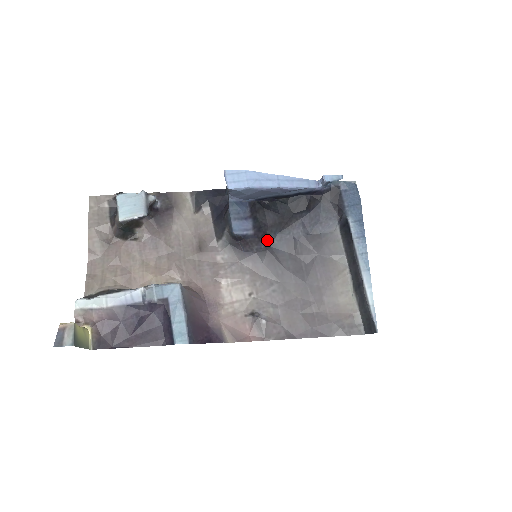
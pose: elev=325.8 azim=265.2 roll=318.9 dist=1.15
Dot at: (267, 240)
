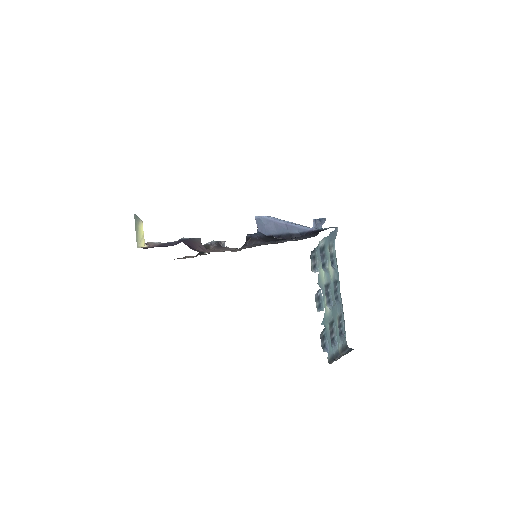
Dot at: (265, 243)
